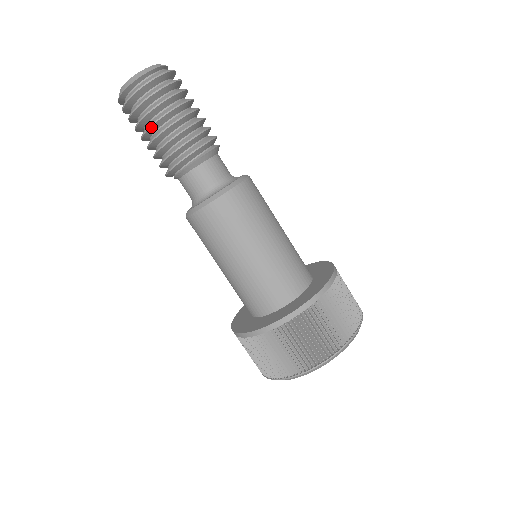
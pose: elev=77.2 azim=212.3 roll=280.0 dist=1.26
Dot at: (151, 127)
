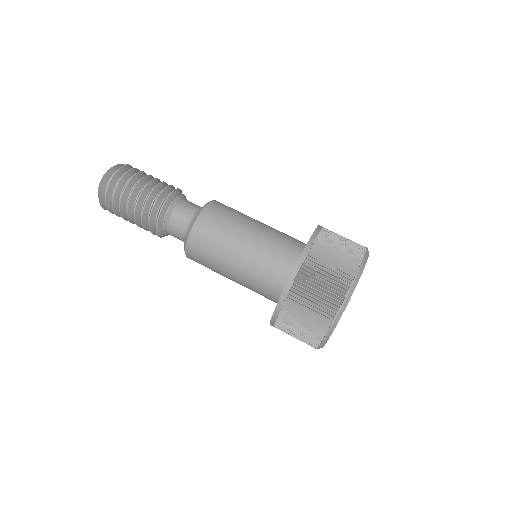
Dot at: (143, 178)
